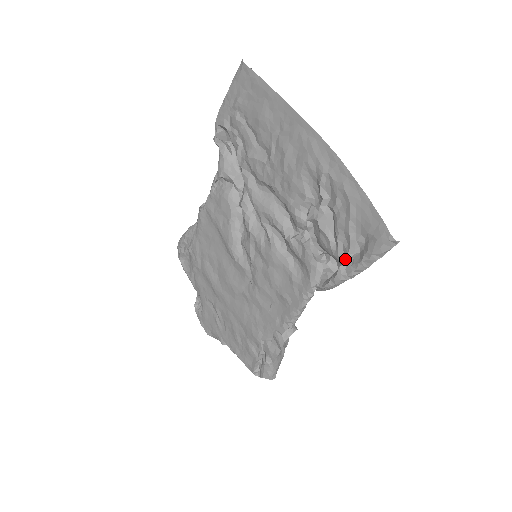
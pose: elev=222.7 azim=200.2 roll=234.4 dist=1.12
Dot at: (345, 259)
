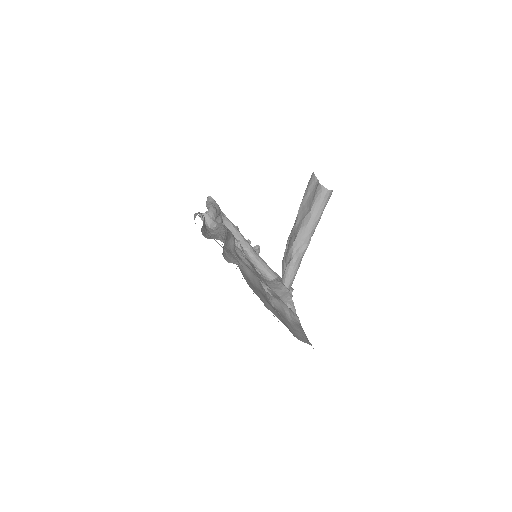
Dot at: occluded
